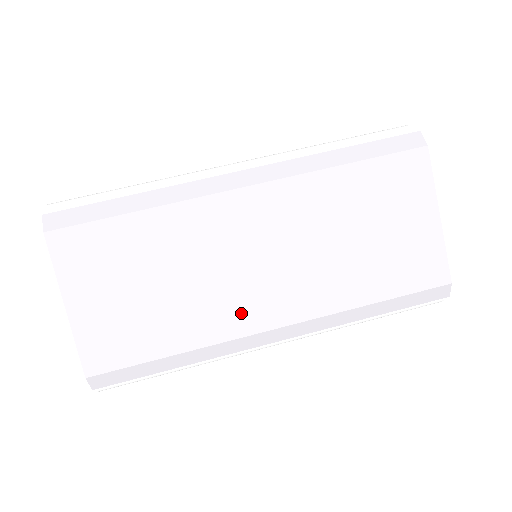
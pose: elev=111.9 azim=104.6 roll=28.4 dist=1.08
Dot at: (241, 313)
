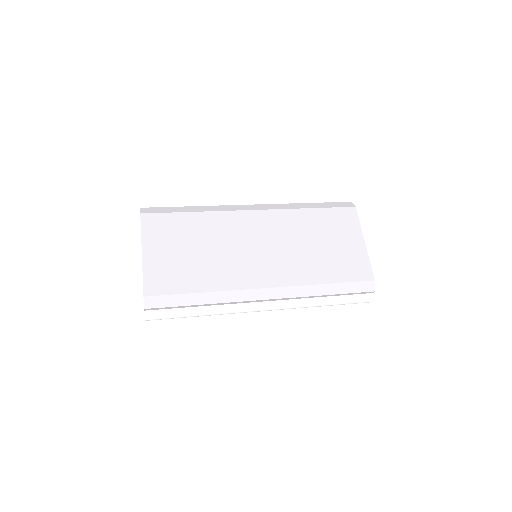
Dot at: (245, 275)
